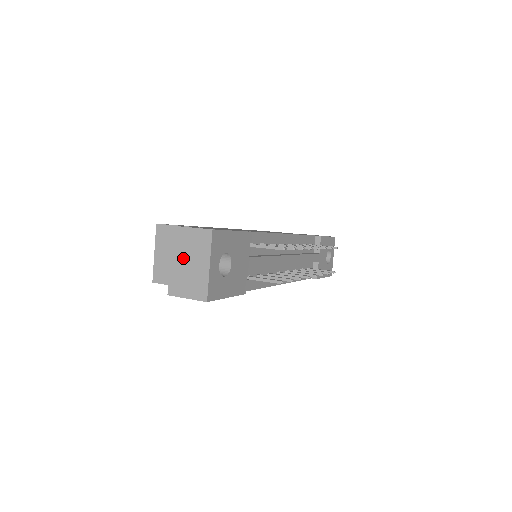
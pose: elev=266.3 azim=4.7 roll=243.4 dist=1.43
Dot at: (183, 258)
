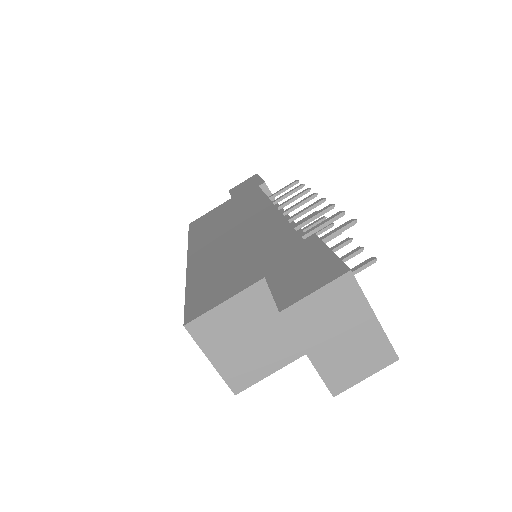
Dot at: (327, 338)
